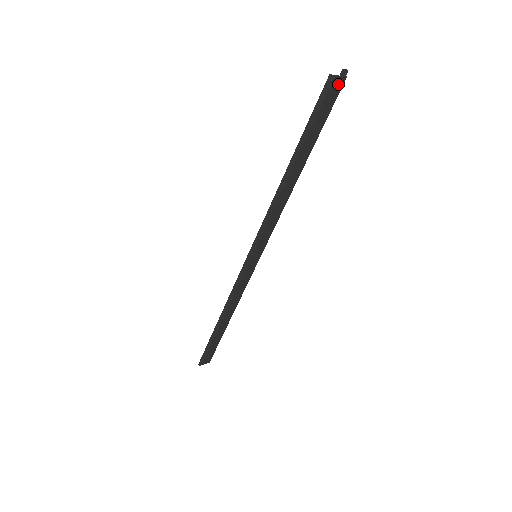
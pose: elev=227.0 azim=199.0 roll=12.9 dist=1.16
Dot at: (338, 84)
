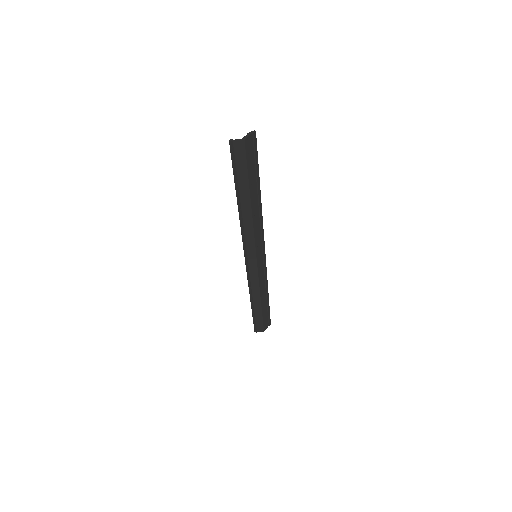
Dot at: (240, 144)
